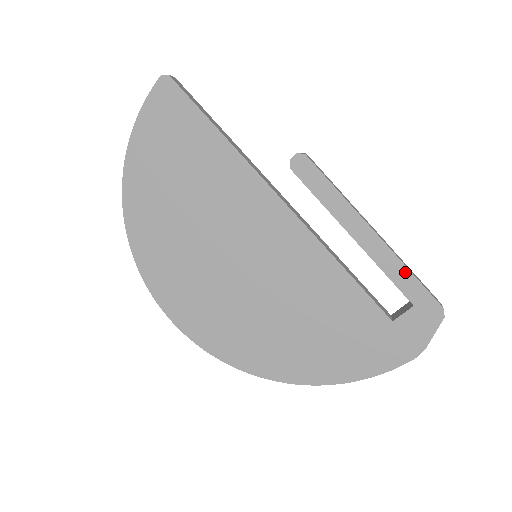
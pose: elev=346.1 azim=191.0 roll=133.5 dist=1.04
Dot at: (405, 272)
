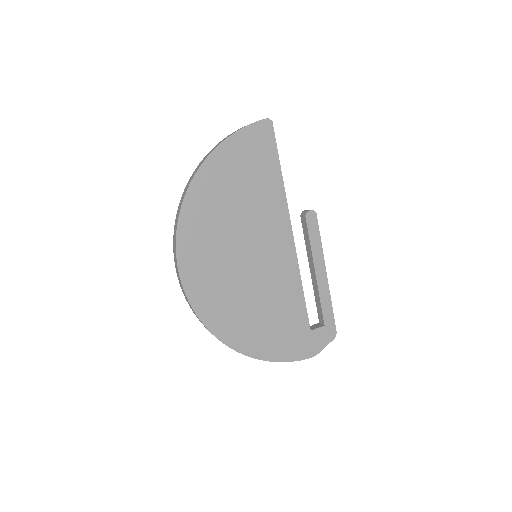
Dot at: (330, 304)
